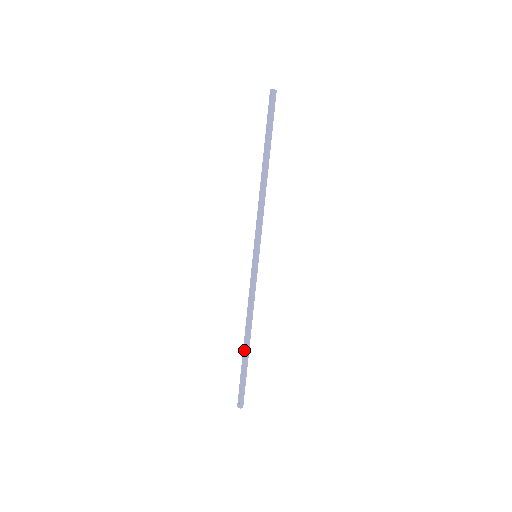
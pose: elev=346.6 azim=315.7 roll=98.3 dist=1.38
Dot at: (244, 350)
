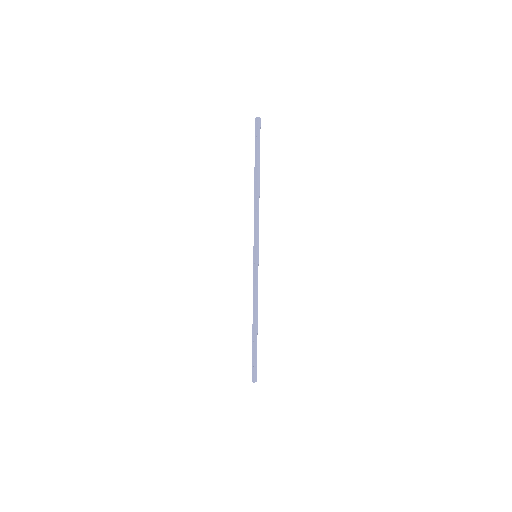
Dot at: (253, 334)
